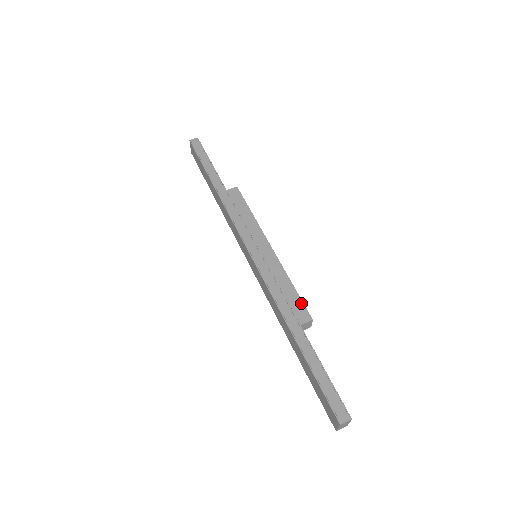
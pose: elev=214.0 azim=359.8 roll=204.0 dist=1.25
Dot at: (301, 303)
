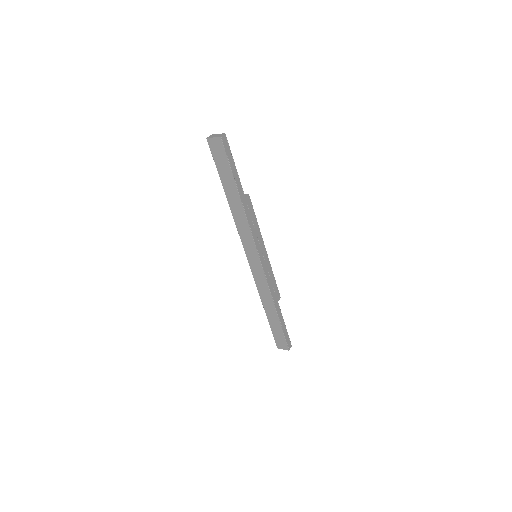
Dot at: (277, 289)
